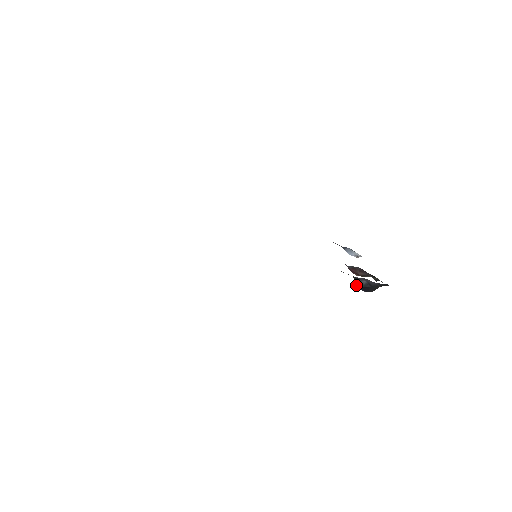
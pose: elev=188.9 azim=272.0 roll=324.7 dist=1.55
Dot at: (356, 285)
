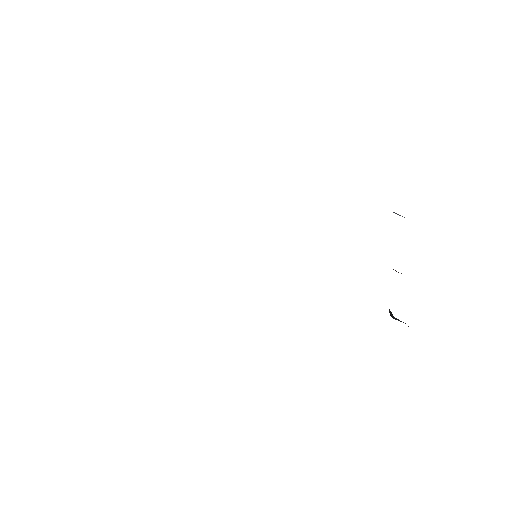
Dot at: occluded
